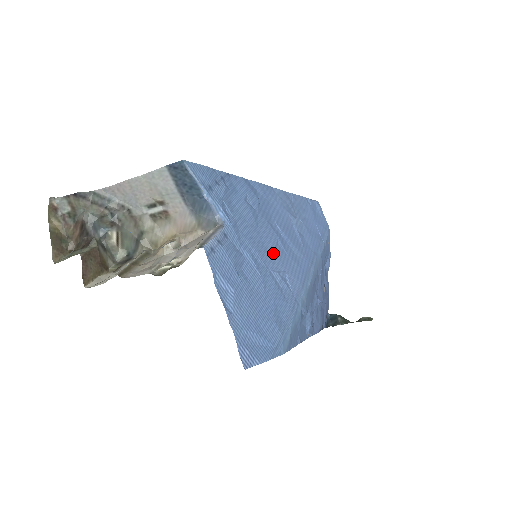
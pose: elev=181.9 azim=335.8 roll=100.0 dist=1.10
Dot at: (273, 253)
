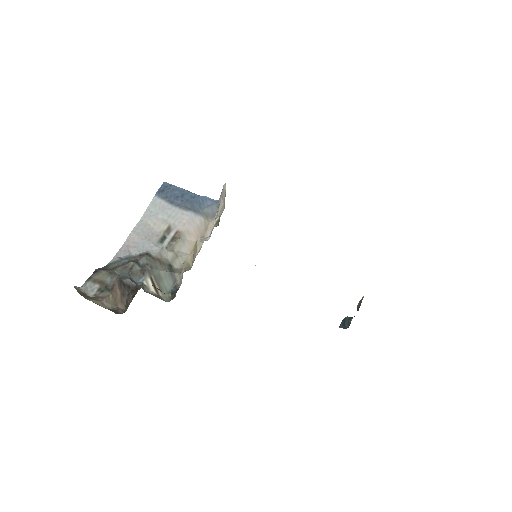
Dot at: occluded
